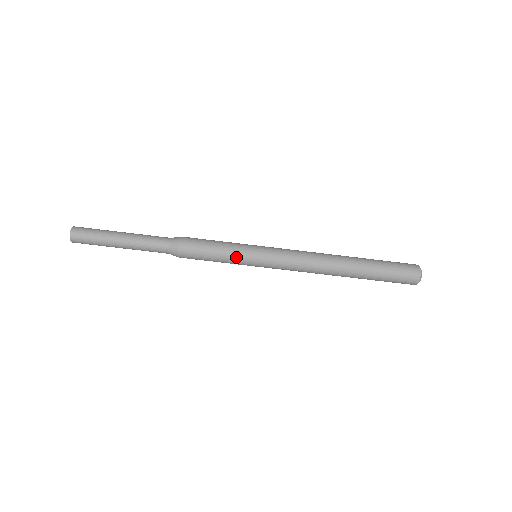
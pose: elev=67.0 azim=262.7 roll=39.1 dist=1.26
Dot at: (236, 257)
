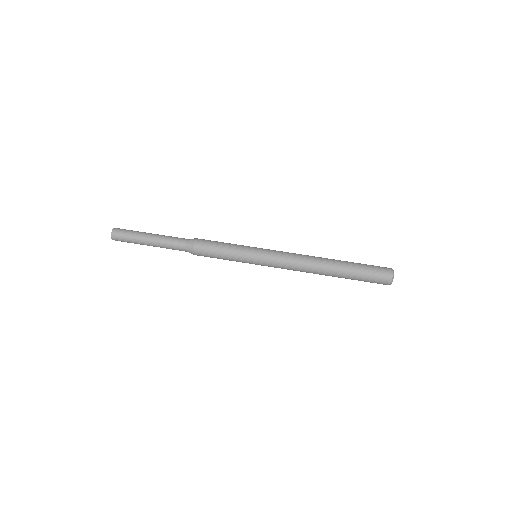
Dot at: (239, 257)
